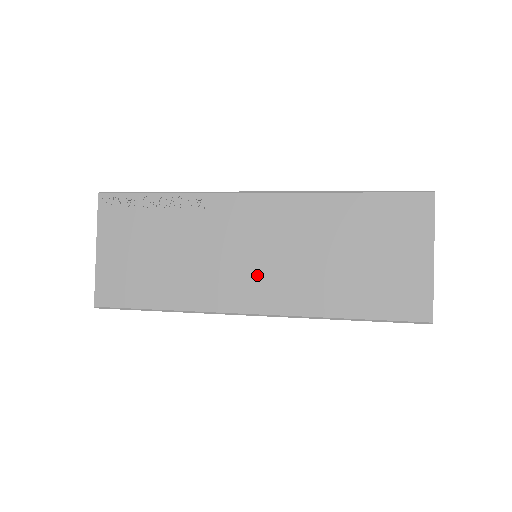
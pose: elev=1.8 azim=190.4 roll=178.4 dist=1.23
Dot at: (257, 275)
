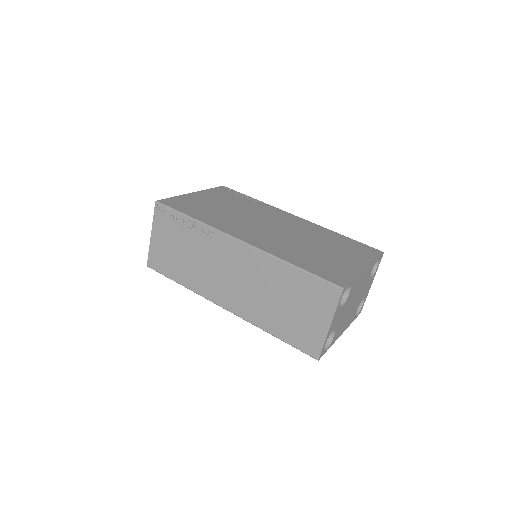
Dot at: (231, 289)
